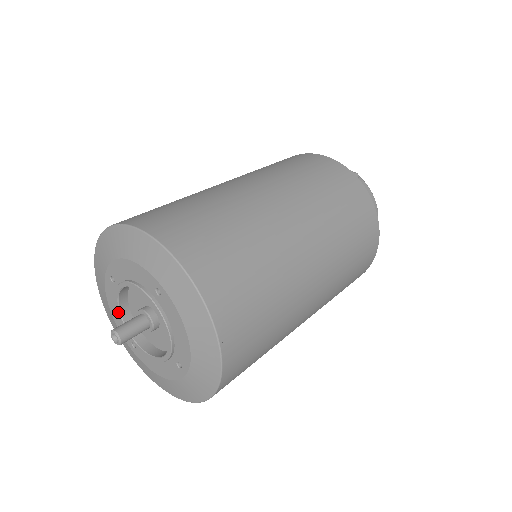
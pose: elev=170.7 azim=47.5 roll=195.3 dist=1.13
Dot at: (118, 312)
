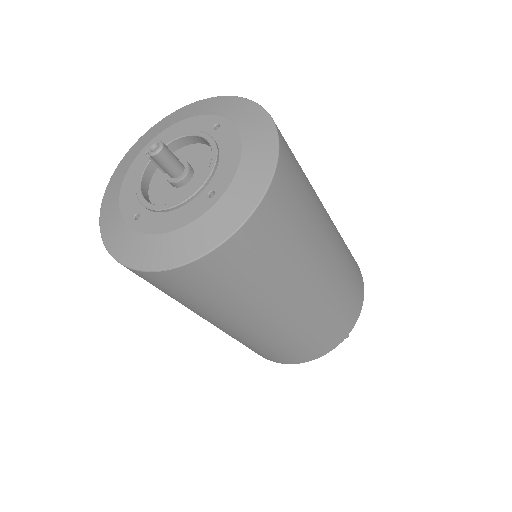
Dot at: (139, 179)
